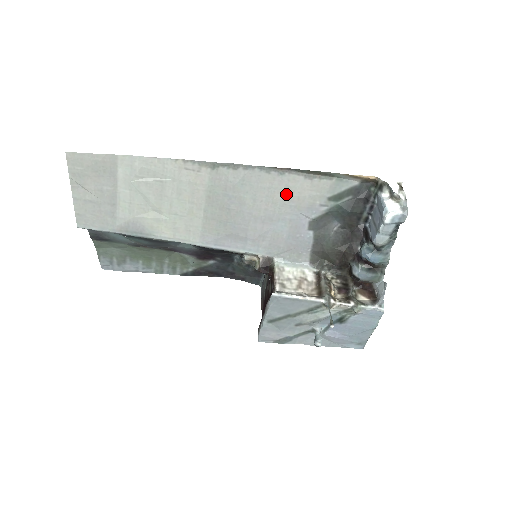
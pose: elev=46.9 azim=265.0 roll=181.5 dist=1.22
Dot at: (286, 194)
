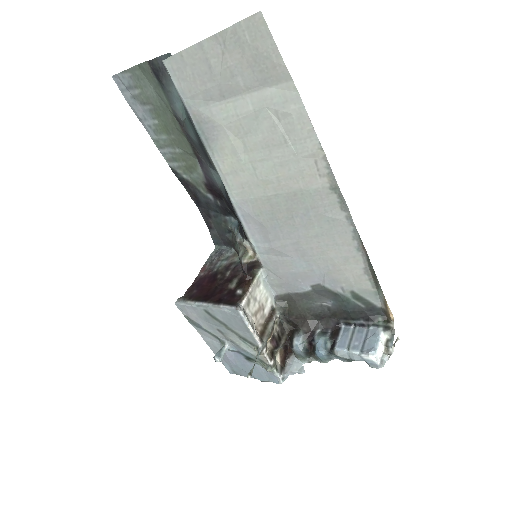
Dot at: (338, 259)
